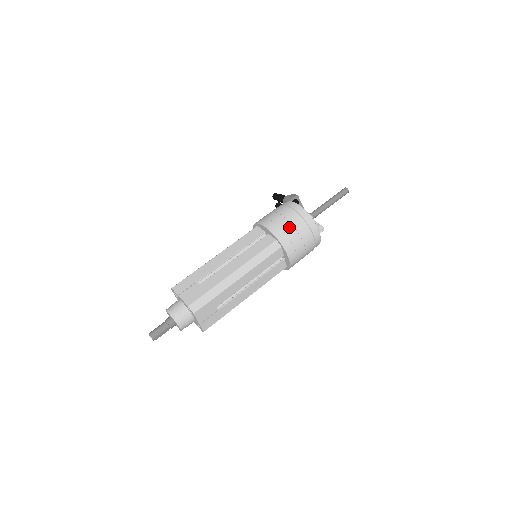
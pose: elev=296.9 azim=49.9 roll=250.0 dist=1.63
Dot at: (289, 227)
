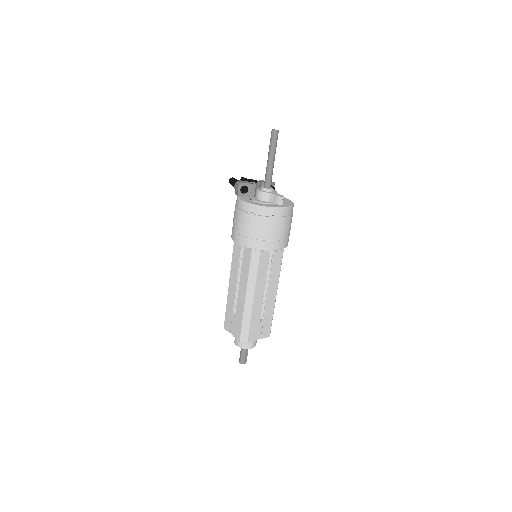
Dot at: (251, 231)
